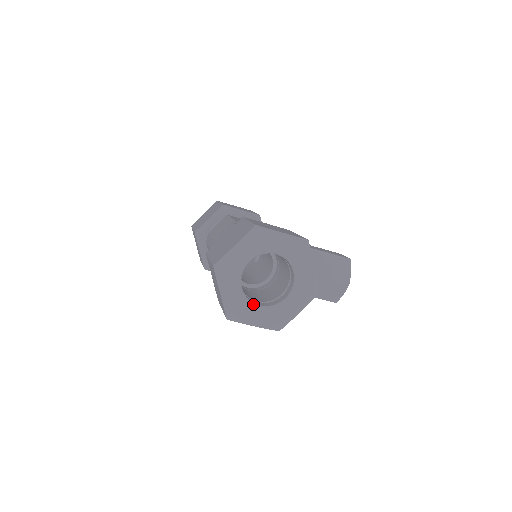
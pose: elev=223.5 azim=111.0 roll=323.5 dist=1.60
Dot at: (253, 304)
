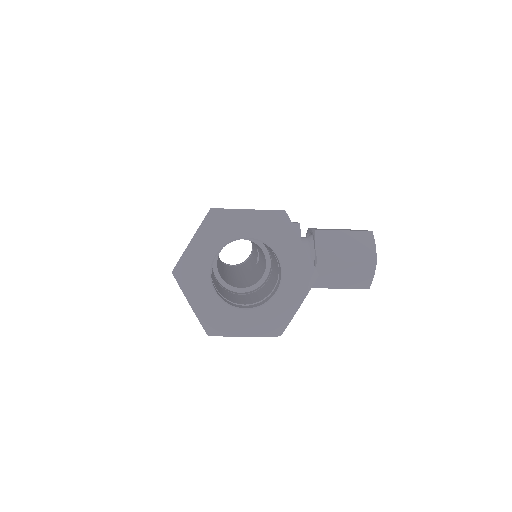
Dot at: (235, 309)
